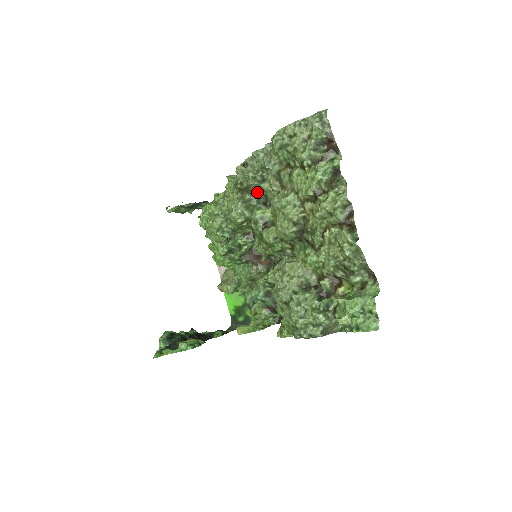
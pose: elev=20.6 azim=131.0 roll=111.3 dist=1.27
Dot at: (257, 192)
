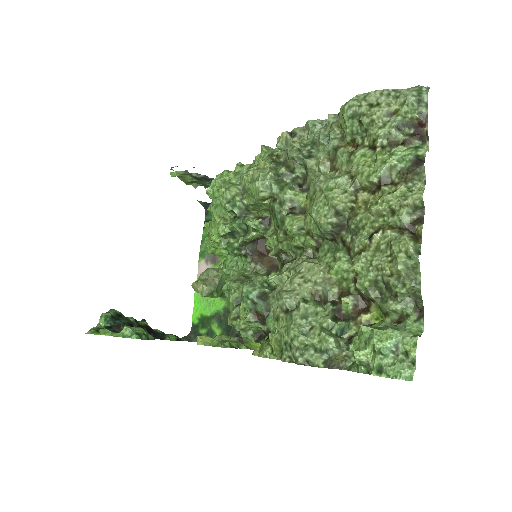
Dot at: (296, 169)
